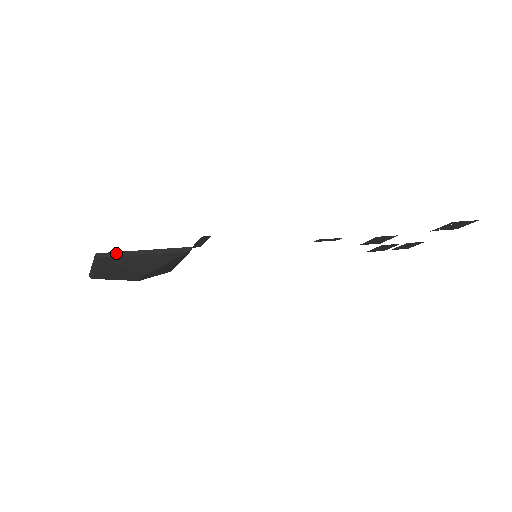
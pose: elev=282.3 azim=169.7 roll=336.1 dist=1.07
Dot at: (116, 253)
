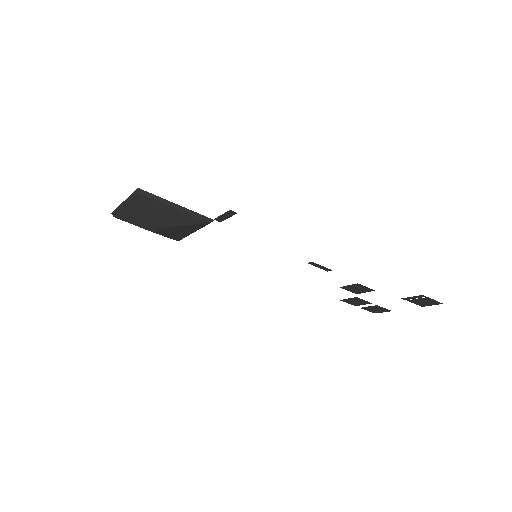
Dot at: (153, 195)
